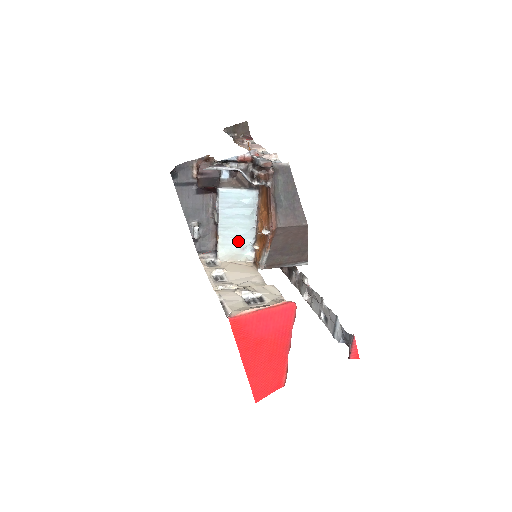
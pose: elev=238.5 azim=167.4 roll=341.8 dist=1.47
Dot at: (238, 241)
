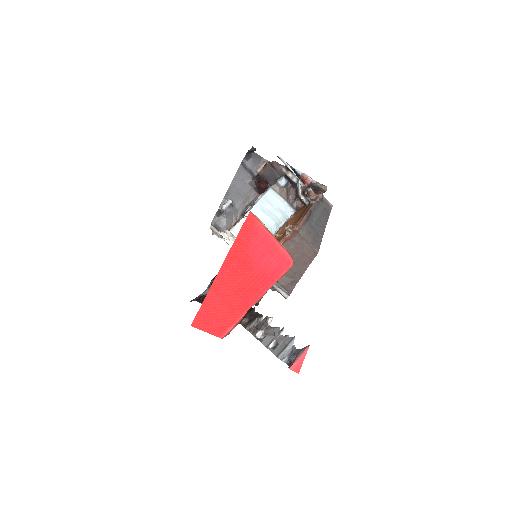
Dot at: occluded
